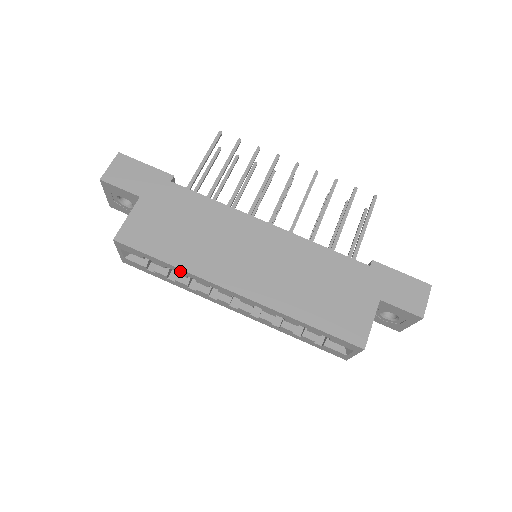
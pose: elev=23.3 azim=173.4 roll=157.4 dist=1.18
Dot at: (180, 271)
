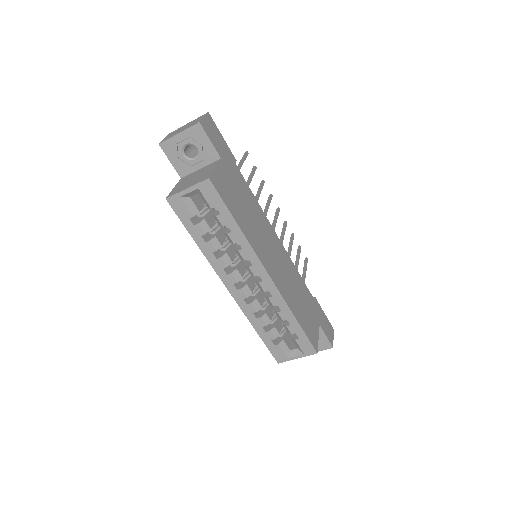
Dot at: (239, 235)
